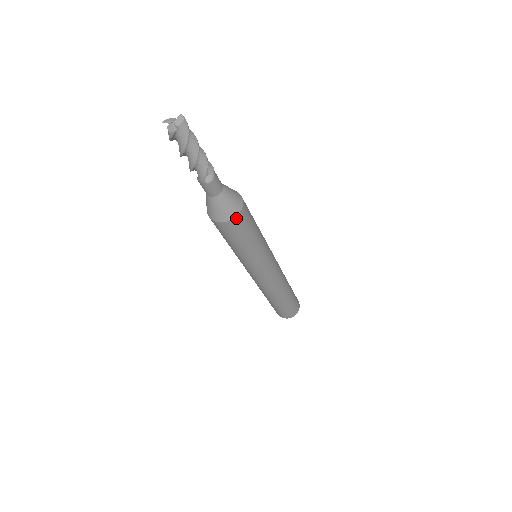
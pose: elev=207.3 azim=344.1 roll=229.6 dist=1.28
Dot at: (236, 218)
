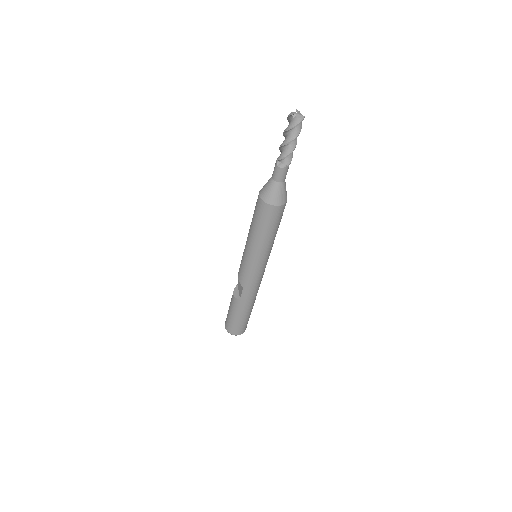
Dot at: occluded
